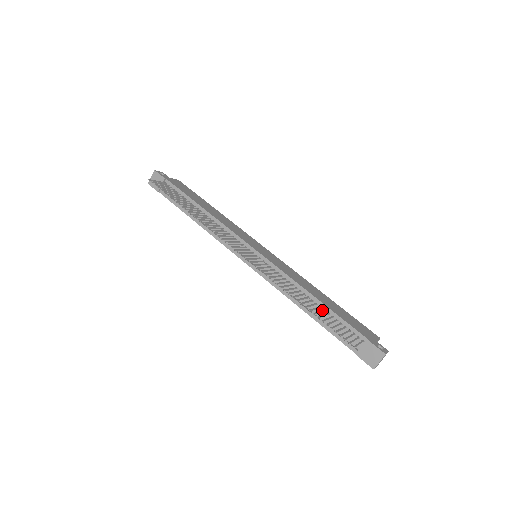
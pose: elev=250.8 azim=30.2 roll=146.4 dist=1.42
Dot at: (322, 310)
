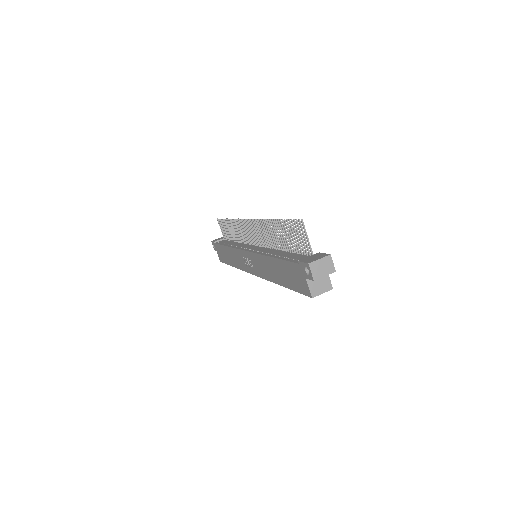
Dot at: (289, 244)
